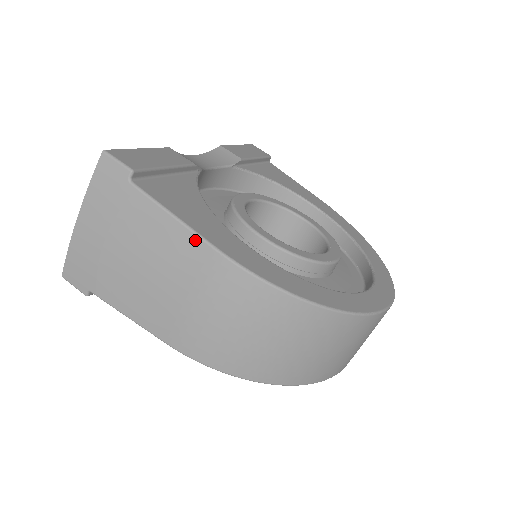
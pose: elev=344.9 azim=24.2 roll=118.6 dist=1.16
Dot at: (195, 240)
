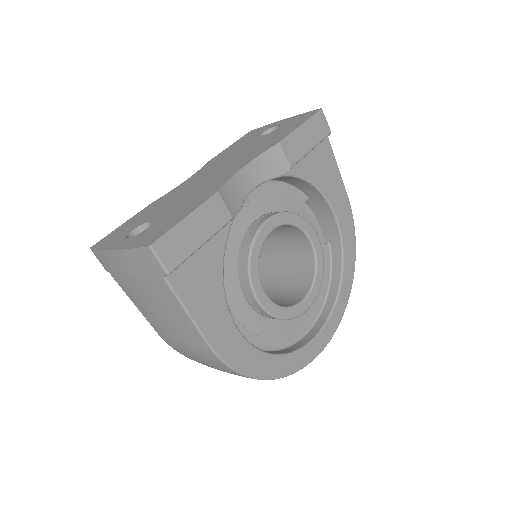
Dot at: (197, 333)
